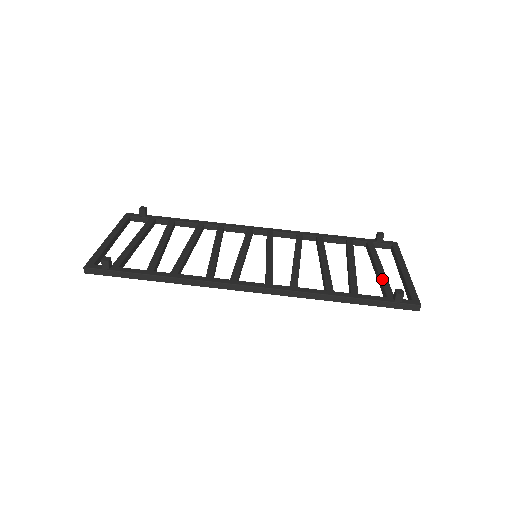
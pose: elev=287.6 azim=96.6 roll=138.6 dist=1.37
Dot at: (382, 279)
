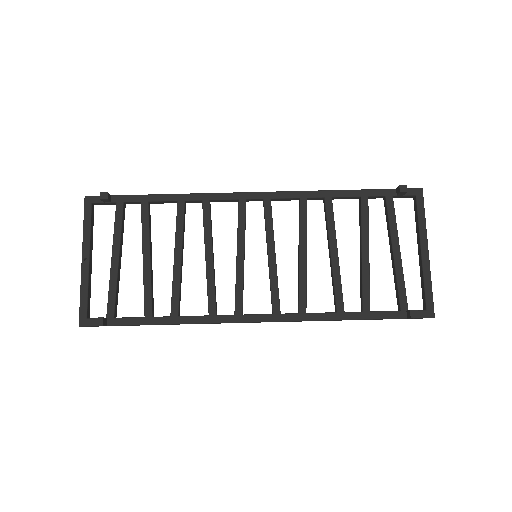
Dot at: (398, 278)
